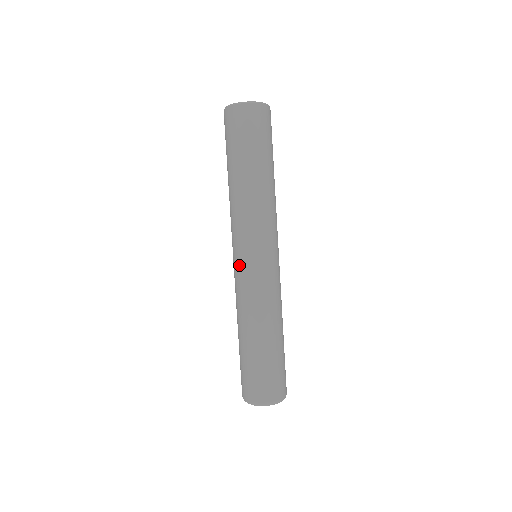
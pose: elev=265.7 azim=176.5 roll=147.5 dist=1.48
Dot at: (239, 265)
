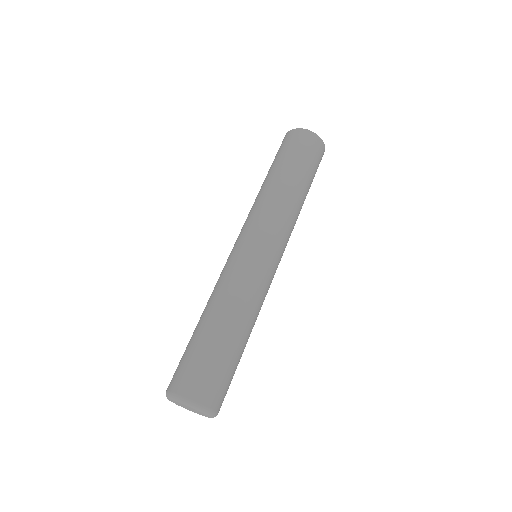
Dot at: (253, 250)
